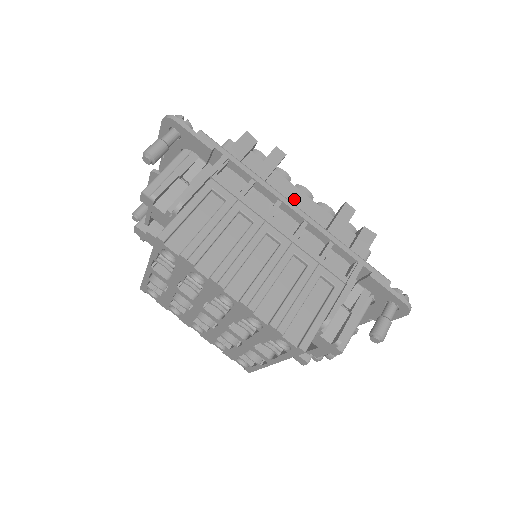
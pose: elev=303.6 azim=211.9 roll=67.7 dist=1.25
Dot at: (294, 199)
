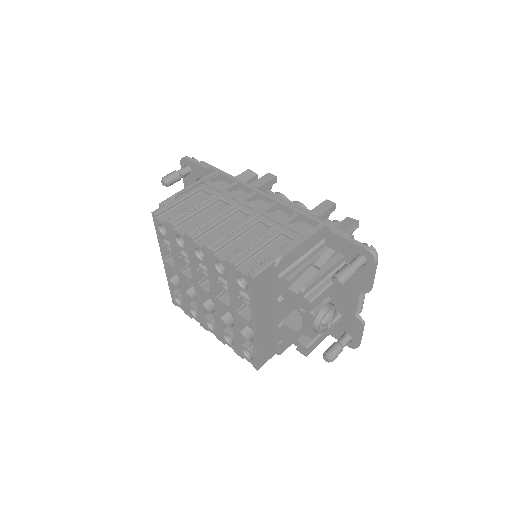
Dot at: occluded
